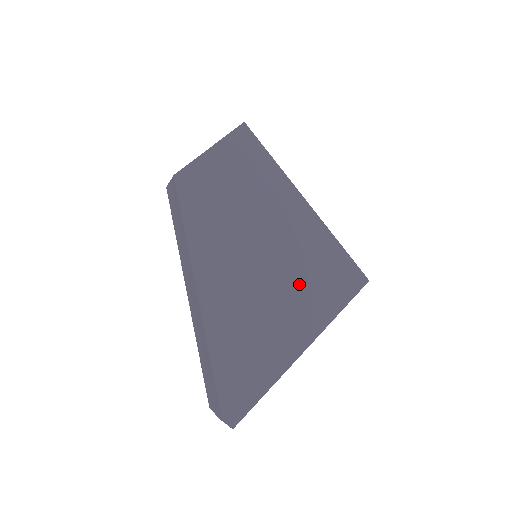
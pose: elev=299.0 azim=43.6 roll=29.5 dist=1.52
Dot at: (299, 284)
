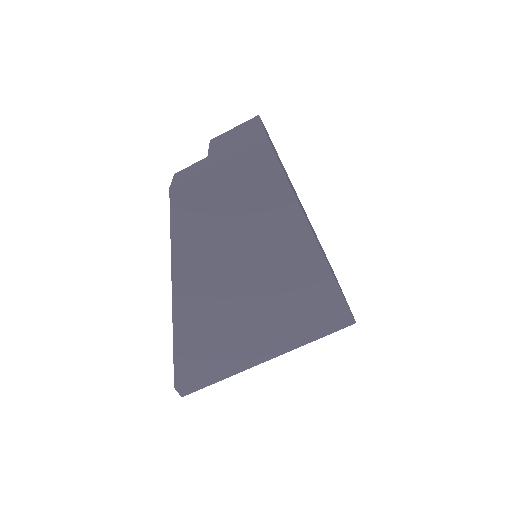
Dot at: (277, 311)
